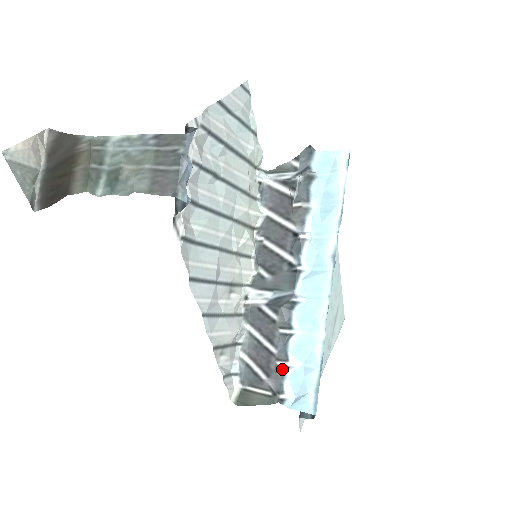
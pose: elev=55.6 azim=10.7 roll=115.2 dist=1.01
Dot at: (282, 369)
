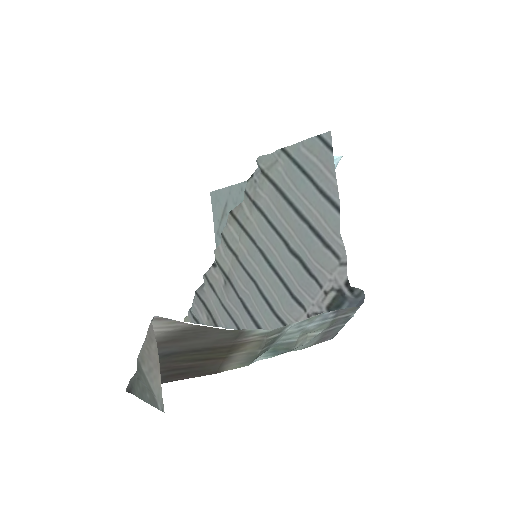
Dot at: occluded
